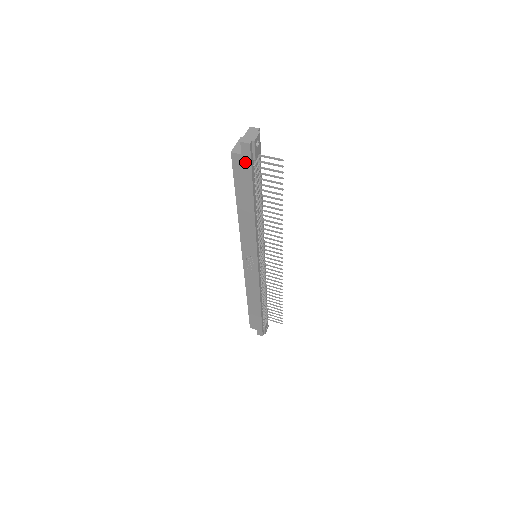
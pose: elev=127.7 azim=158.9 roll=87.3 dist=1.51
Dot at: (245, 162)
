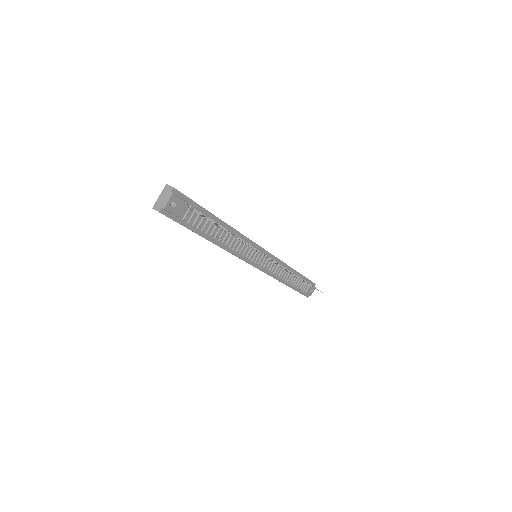
Dot at: occluded
